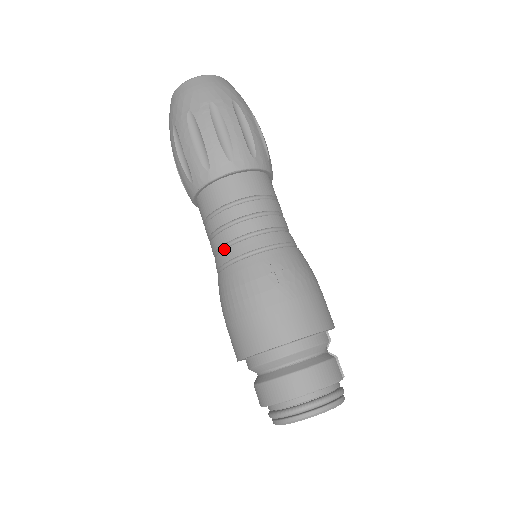
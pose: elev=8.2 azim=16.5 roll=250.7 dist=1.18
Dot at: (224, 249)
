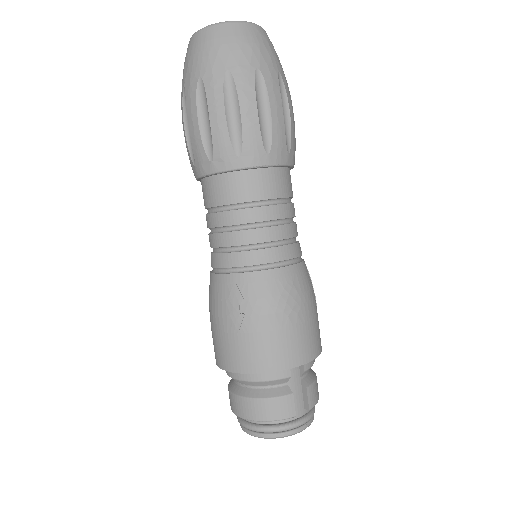
Dot at: occluded
